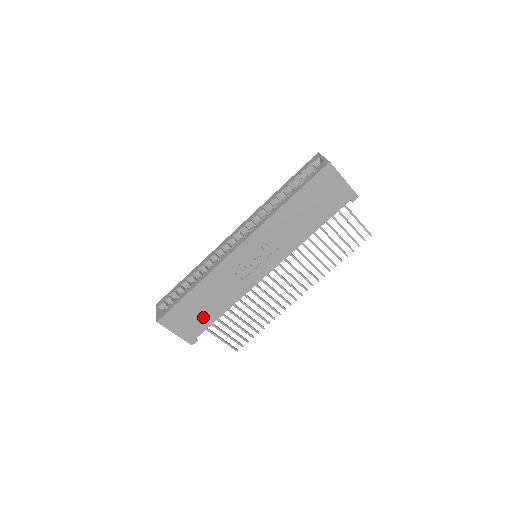
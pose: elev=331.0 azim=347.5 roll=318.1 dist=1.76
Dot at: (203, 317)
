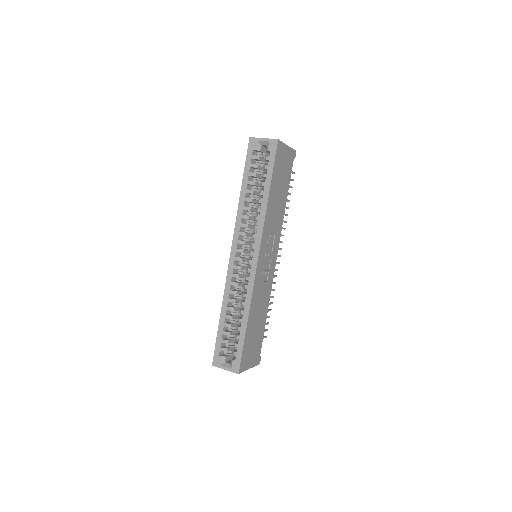
Dot at: (258, 336)
